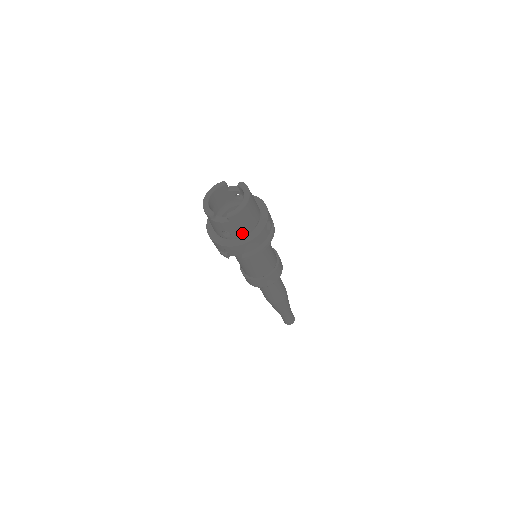
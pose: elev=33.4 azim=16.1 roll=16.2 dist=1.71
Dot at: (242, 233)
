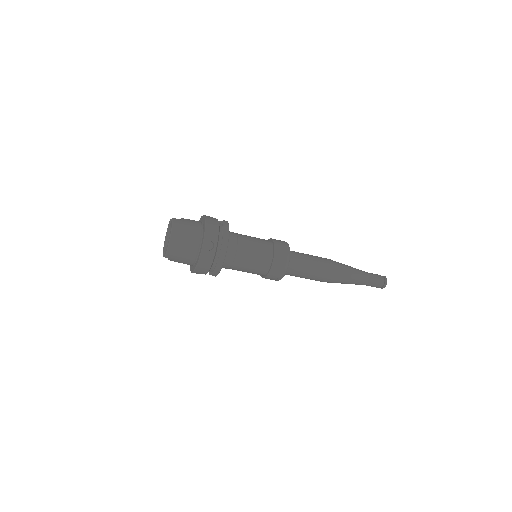
Dot at: (190, 261)
